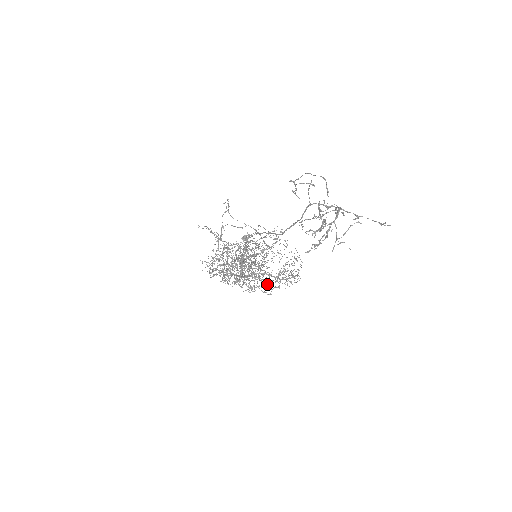
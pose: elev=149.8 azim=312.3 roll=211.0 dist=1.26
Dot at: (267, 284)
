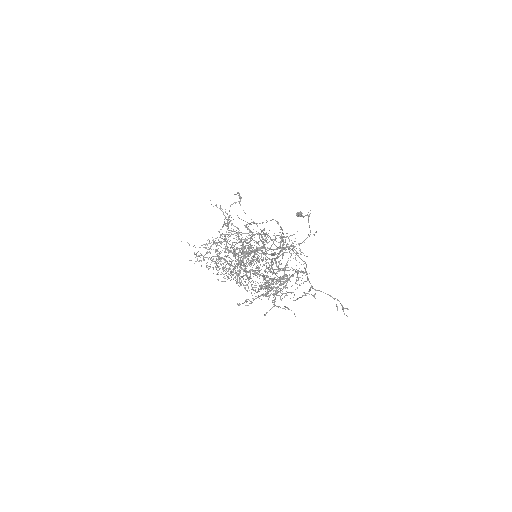
Dot at: (252, 289)
